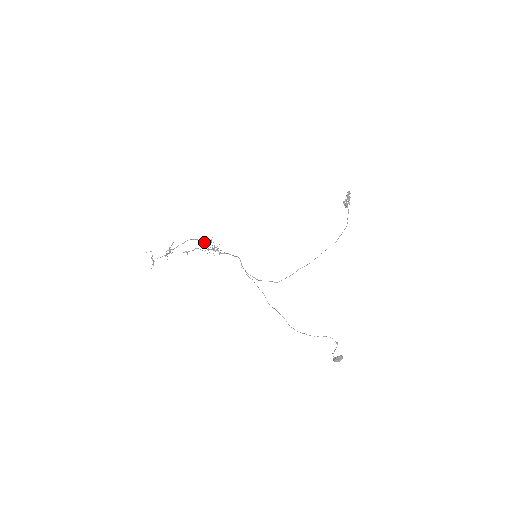
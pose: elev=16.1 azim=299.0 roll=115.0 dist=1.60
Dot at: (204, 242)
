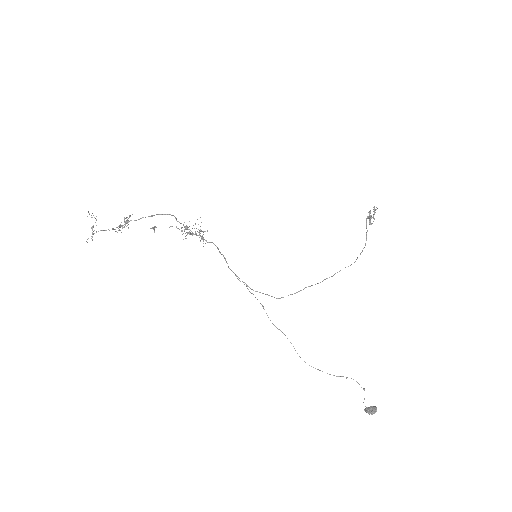
Dot at: occluded
